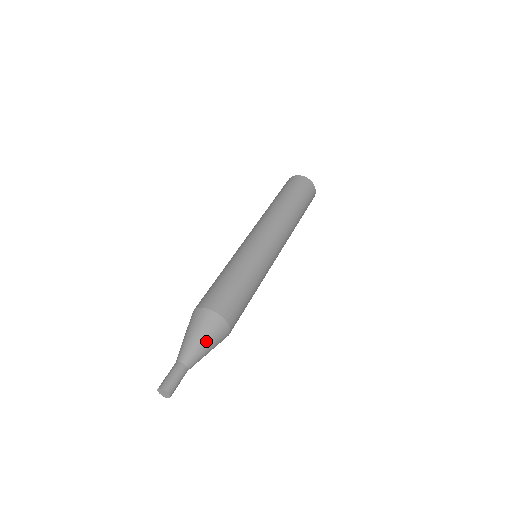
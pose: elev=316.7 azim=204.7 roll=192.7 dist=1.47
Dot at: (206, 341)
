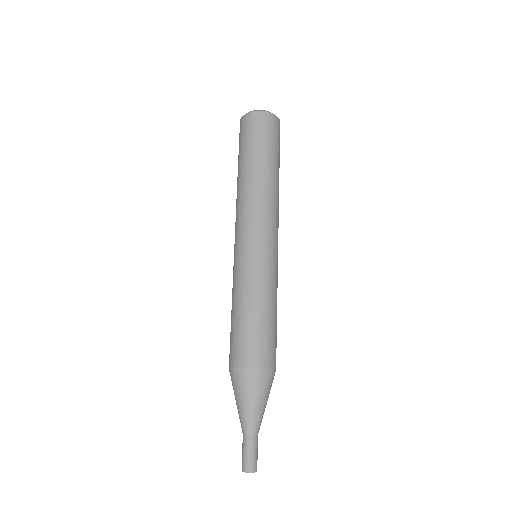
Dot at: (261, 401)
